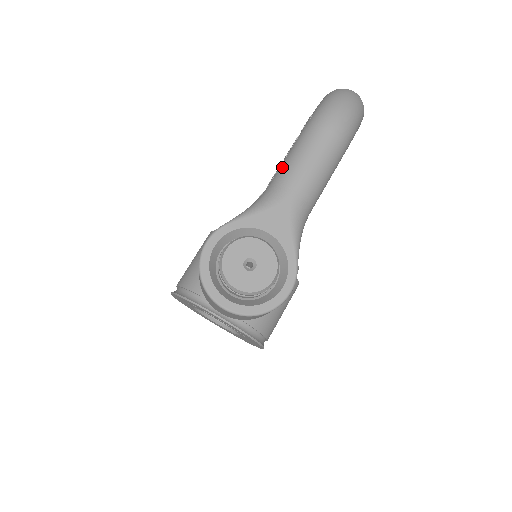
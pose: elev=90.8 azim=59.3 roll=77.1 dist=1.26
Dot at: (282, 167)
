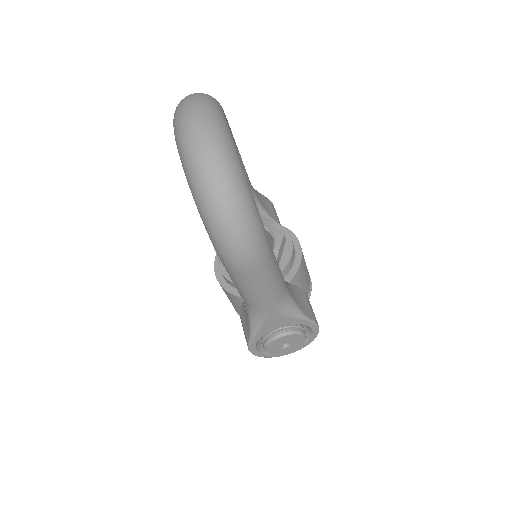
Dot at: (241, 296)
